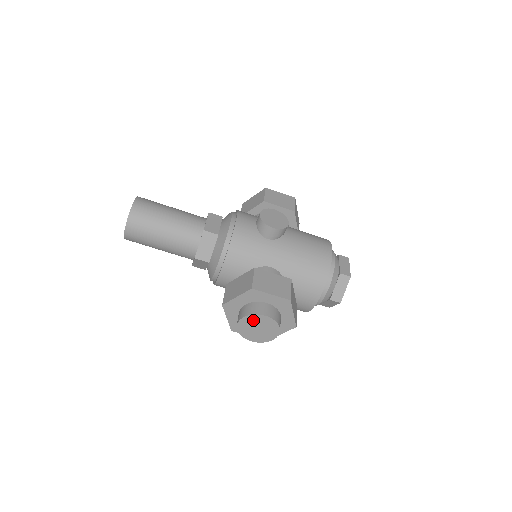
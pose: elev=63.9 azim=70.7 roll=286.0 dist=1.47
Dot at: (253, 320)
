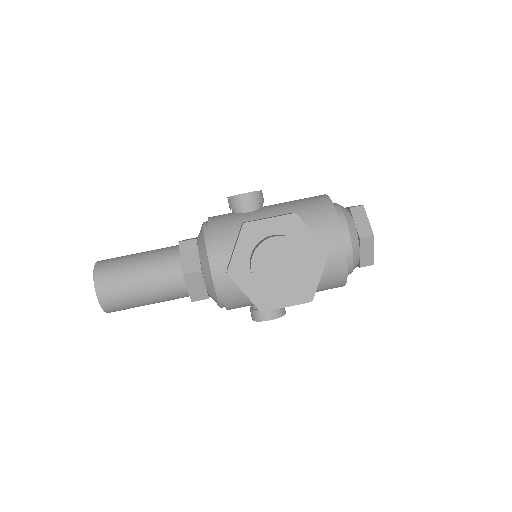
Dot at: (266, 254)
